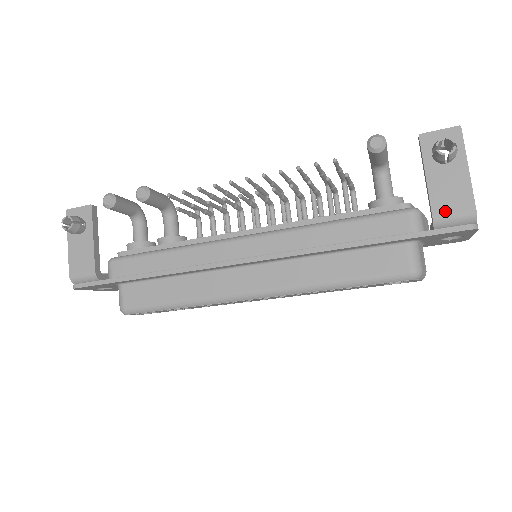
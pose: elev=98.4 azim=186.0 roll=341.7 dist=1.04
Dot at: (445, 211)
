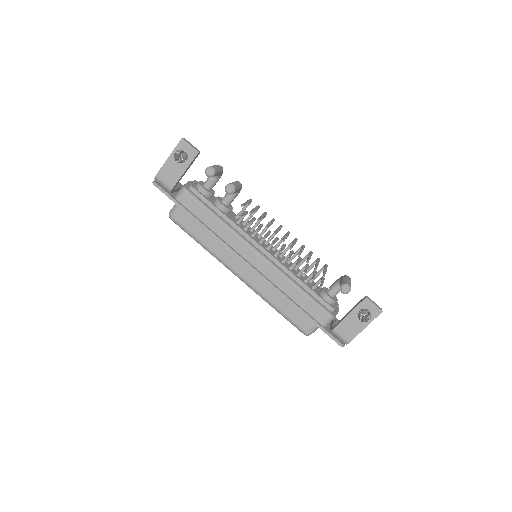
Dot at: (340, 332)
